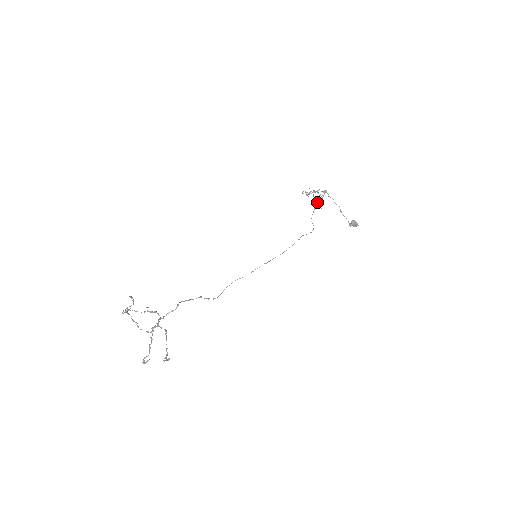
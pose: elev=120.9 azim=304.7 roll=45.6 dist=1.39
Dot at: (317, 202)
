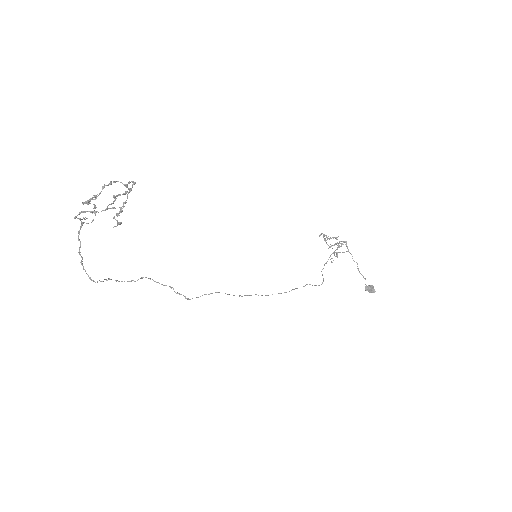
Dot at: occluded
